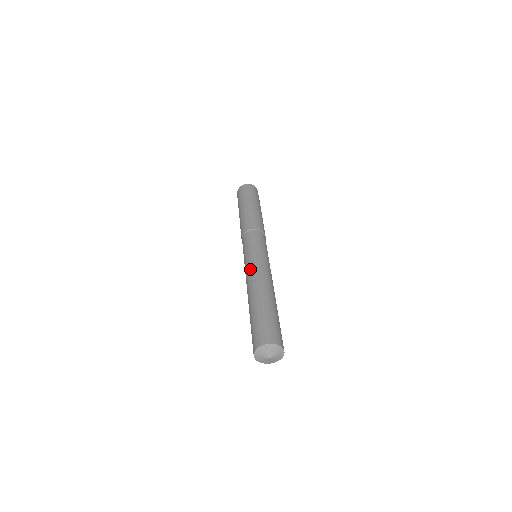
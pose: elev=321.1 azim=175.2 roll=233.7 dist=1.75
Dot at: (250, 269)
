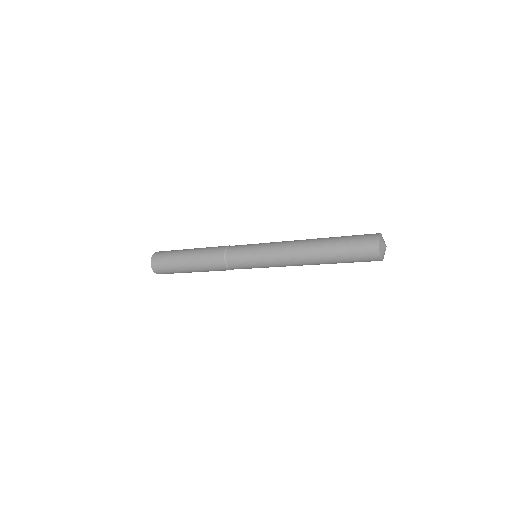
Dot at: (282, 242)
